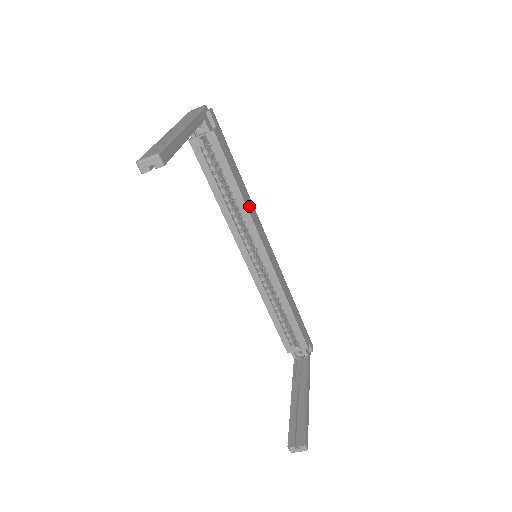
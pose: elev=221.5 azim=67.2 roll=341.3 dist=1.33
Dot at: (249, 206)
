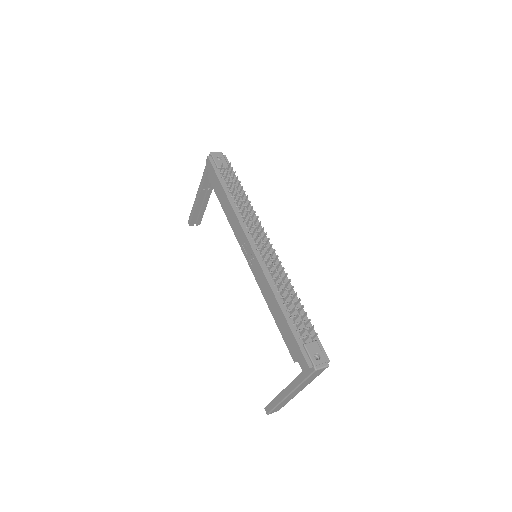
Dot at: occluded
